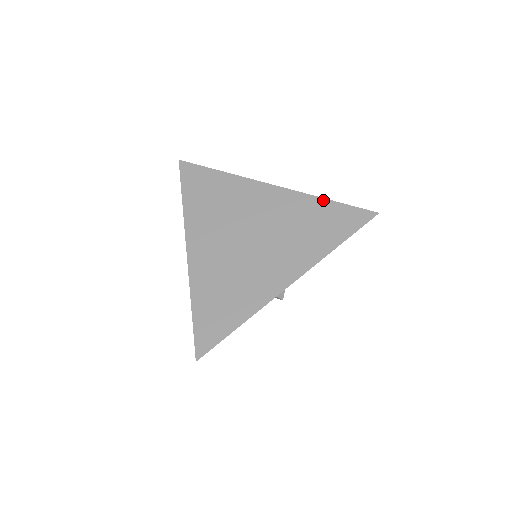
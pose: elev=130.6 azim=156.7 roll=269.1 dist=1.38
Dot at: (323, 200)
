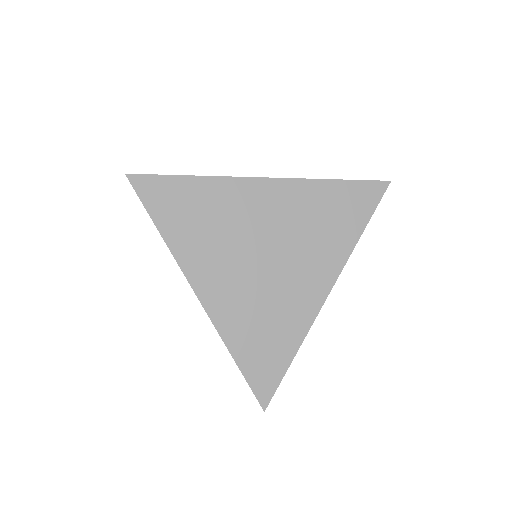
Dot at: (329, 182)
